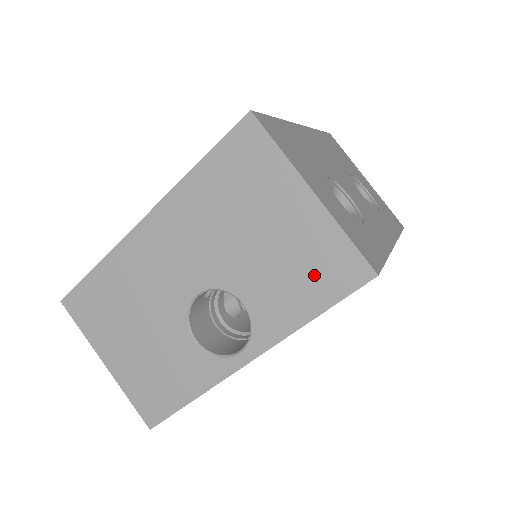
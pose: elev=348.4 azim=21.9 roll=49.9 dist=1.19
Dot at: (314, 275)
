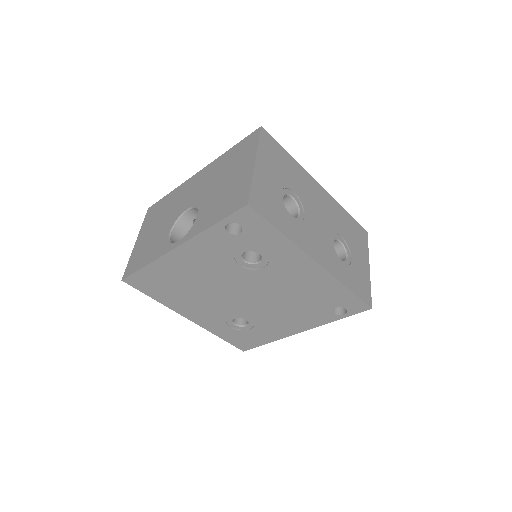
Dot at: (228, 202)
